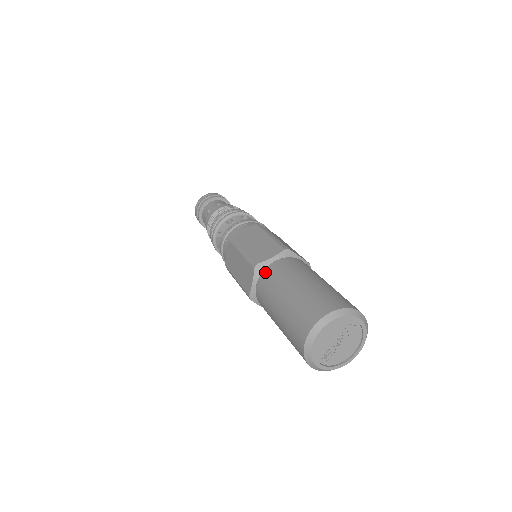
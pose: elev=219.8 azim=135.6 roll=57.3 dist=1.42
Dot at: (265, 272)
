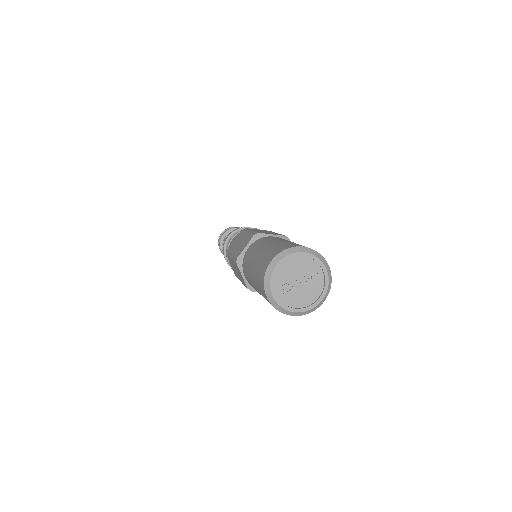
Dot at: (262, 238)
